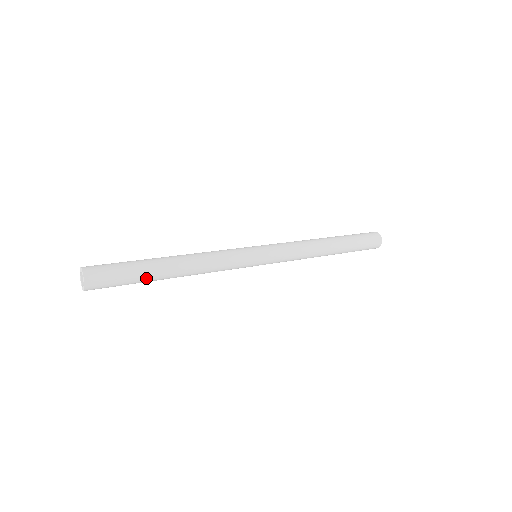
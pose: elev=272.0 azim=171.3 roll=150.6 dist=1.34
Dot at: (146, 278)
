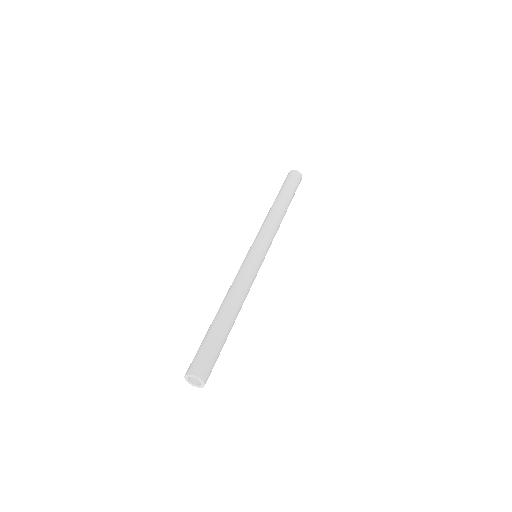
Dot at: occluded
